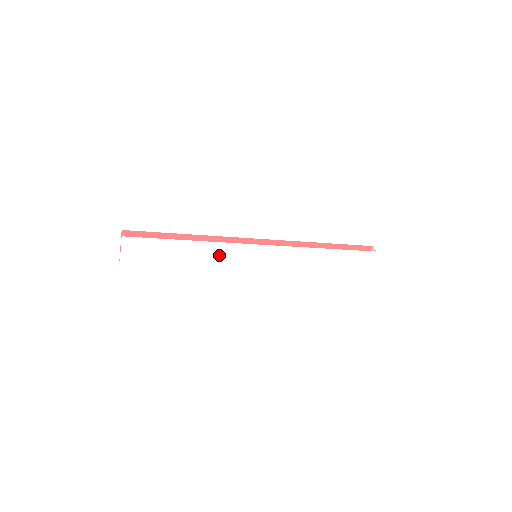
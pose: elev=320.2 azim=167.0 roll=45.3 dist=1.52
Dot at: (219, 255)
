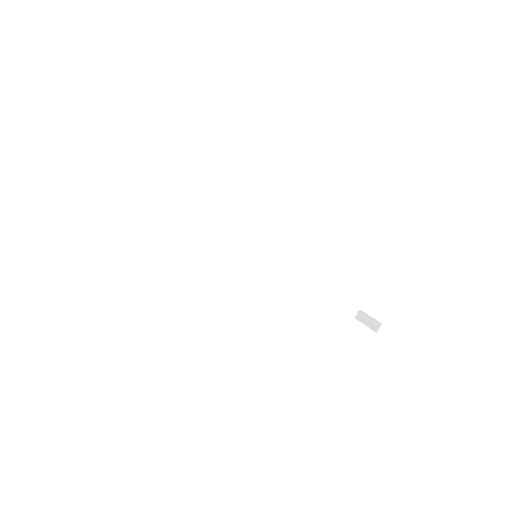
Dot at: occluded
